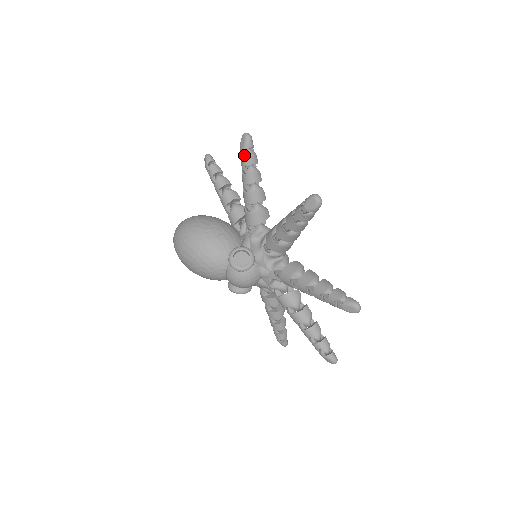
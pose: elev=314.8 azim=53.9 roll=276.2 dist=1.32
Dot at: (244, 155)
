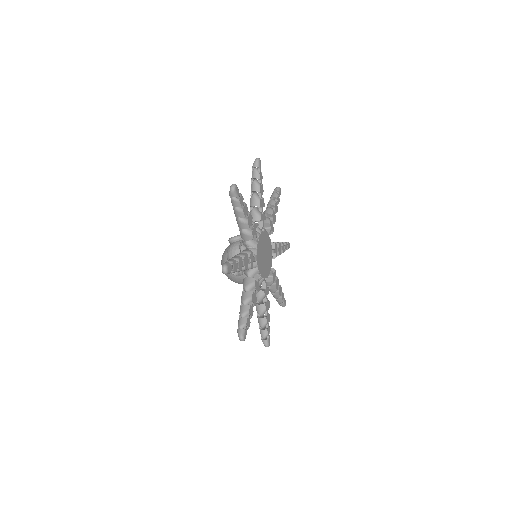
Dot at: occluded
